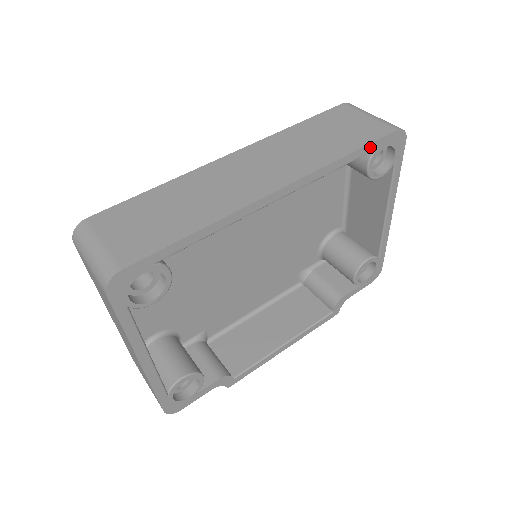
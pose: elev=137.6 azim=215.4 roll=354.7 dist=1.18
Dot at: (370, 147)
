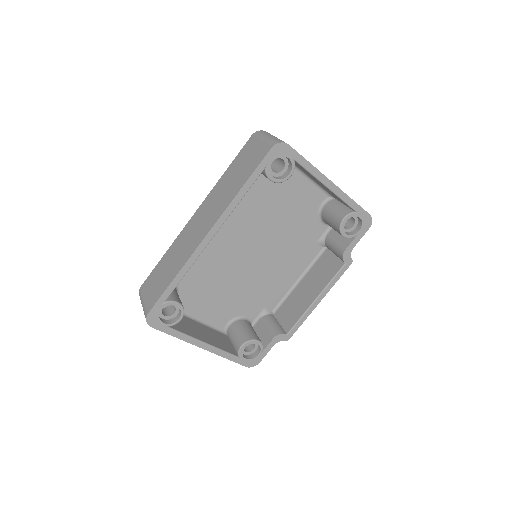
Dot at: (258, 171)
